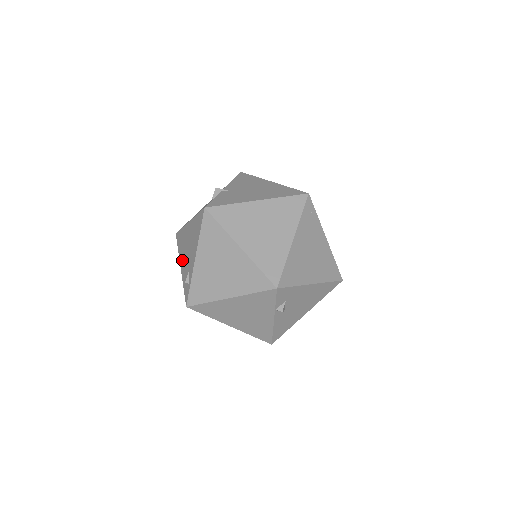
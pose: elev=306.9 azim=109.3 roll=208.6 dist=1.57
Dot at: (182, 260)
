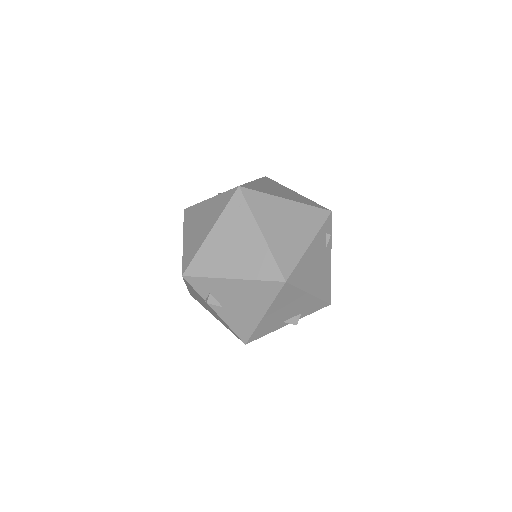
Dot at: occluded
